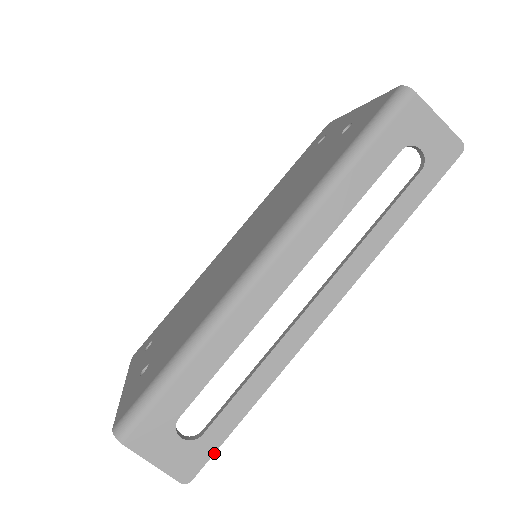
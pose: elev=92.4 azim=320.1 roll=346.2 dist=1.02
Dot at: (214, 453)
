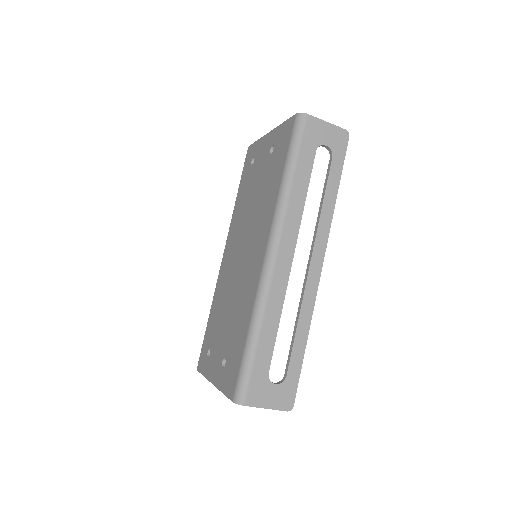
Dot at: occluded
